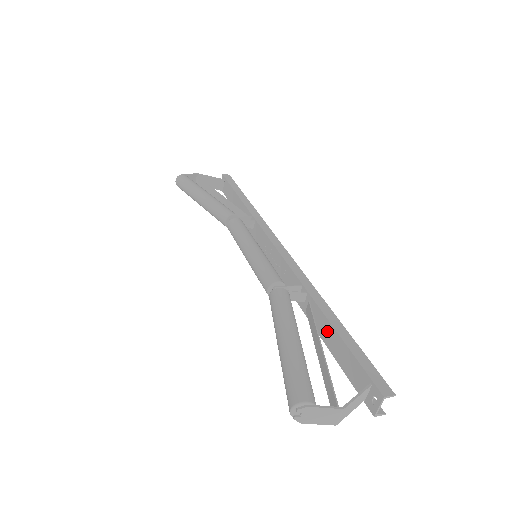
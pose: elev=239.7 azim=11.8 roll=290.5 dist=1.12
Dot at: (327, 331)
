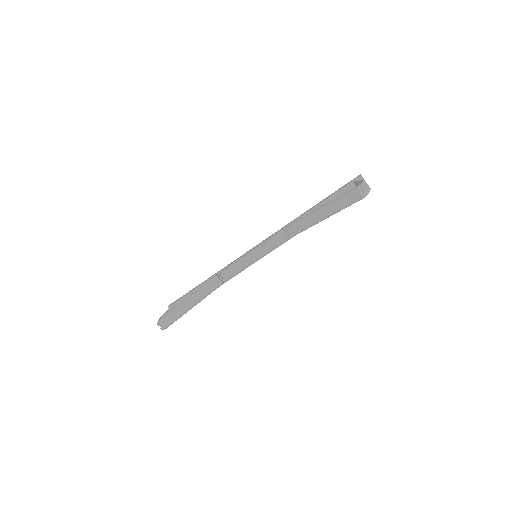
Dot at: occluded
